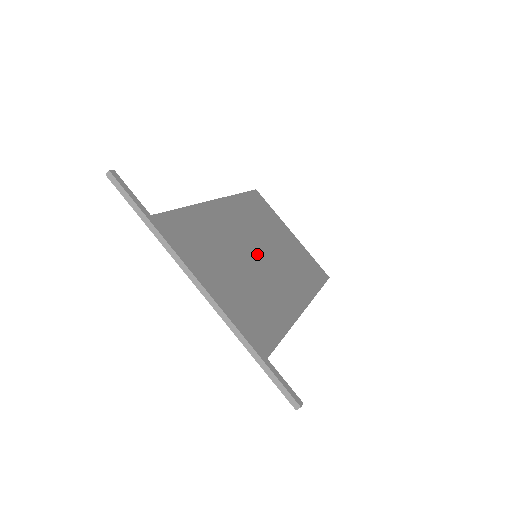
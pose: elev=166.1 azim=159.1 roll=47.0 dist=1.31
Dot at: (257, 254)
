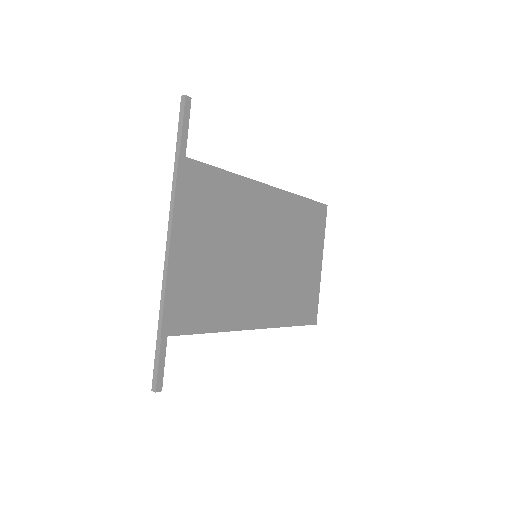
Dot at: (259, 255)
